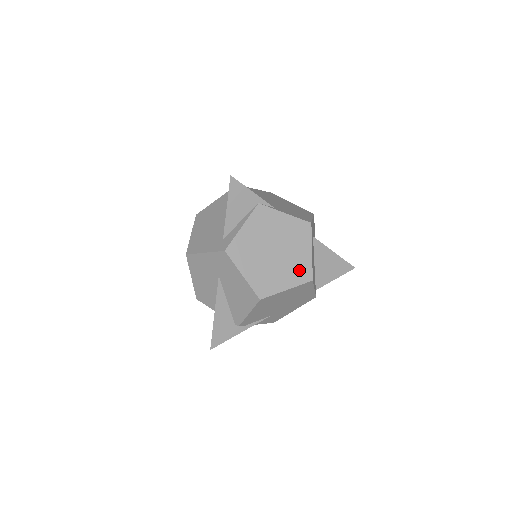
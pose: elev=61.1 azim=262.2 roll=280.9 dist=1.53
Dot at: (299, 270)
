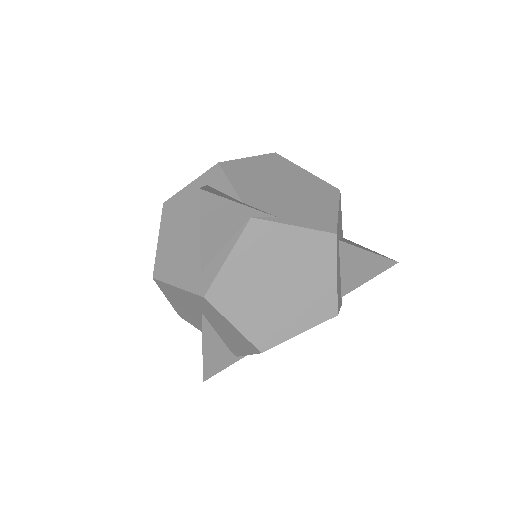
Dot at: (317, 305)
